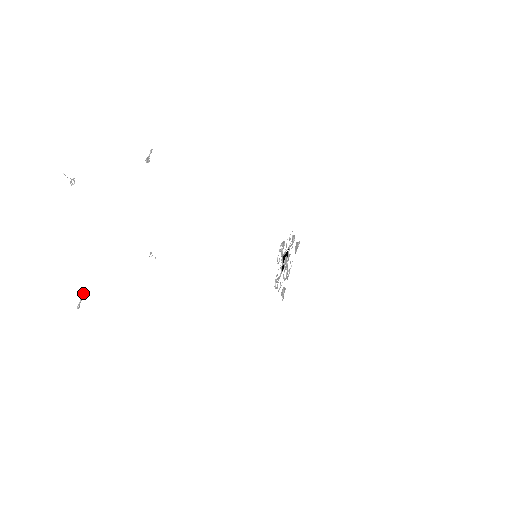
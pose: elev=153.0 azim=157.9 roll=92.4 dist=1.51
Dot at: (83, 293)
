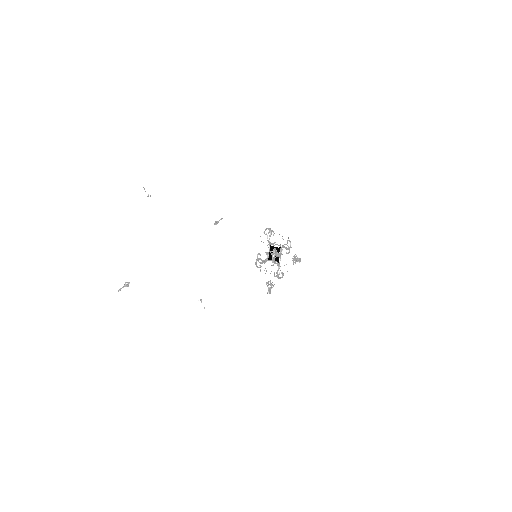
Dot at: (127, 282)
